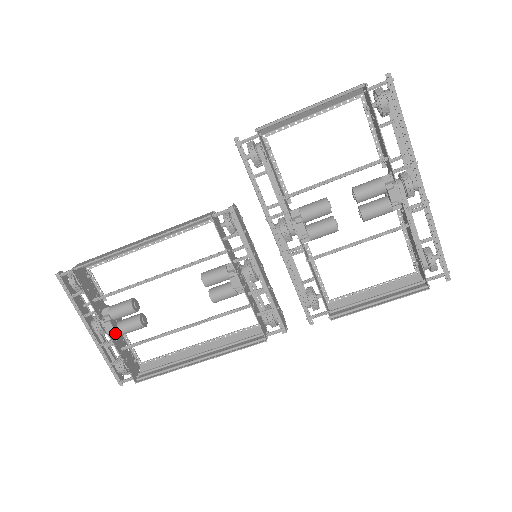
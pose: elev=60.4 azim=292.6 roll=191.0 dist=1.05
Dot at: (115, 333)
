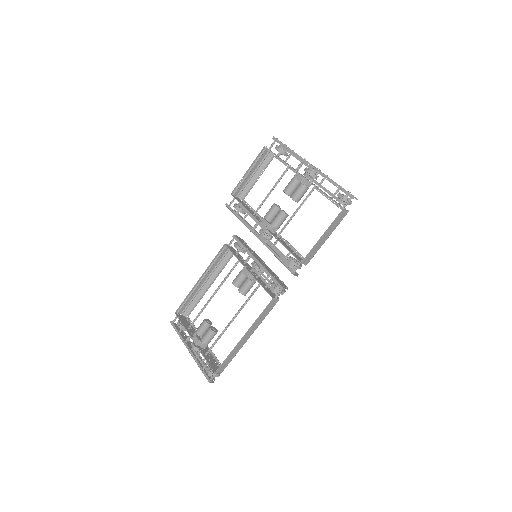
Dot at: (200, 343)
